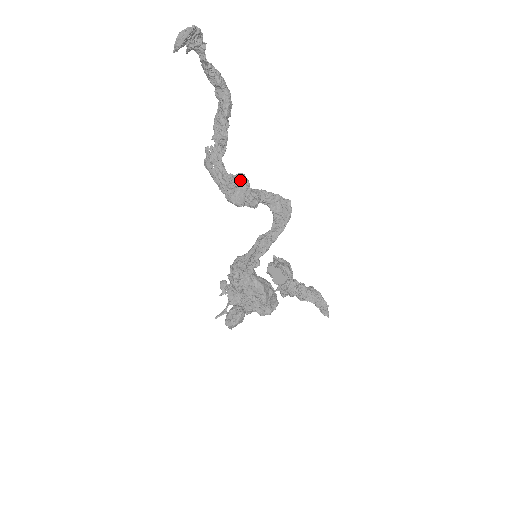
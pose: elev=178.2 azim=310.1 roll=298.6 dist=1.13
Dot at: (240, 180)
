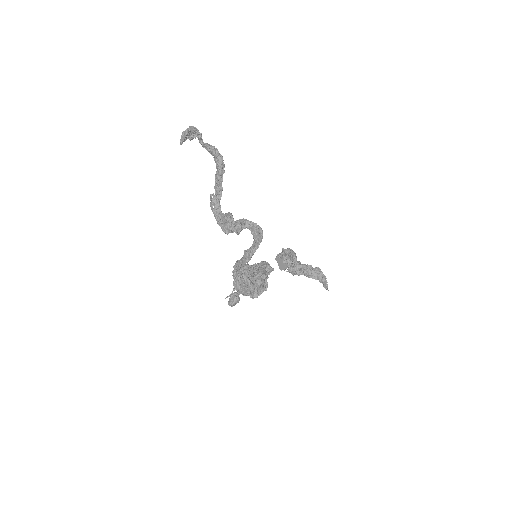
Dot at: (227, 219)
